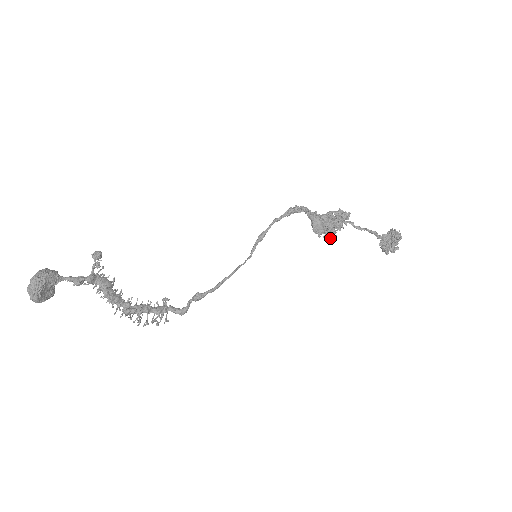
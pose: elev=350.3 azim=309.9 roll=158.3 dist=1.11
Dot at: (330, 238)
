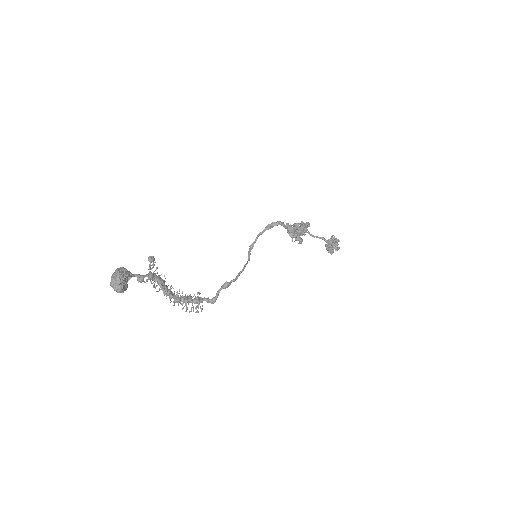
Dot at: (300, 241)
